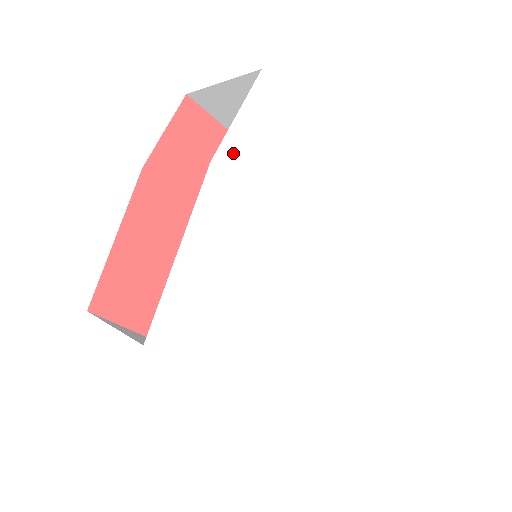
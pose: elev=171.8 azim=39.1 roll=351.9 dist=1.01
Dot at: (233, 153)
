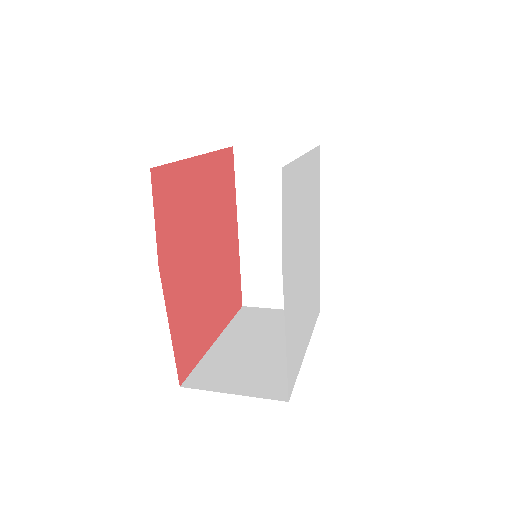
Dot at: (285, 250)
